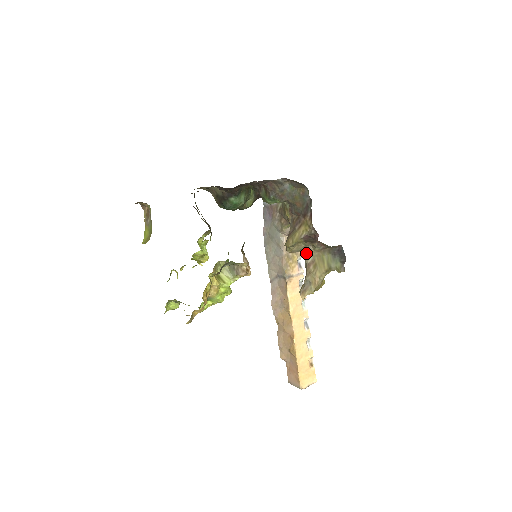
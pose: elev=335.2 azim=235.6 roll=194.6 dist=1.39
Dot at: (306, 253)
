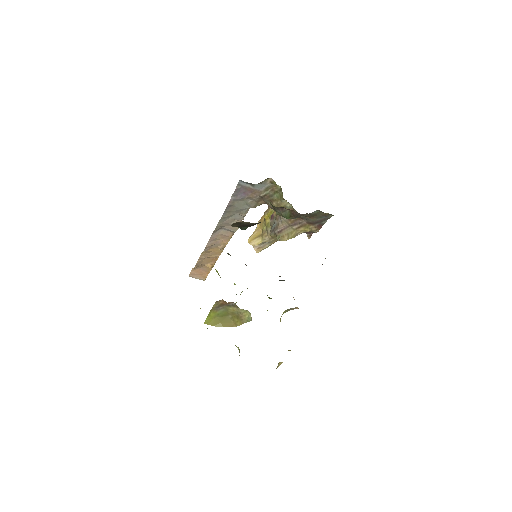
Dot at: occluded
